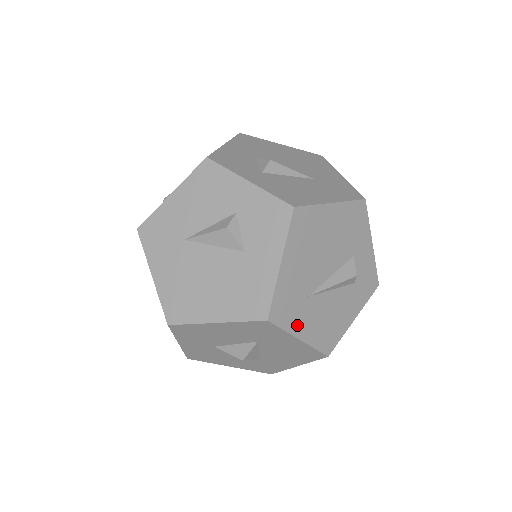
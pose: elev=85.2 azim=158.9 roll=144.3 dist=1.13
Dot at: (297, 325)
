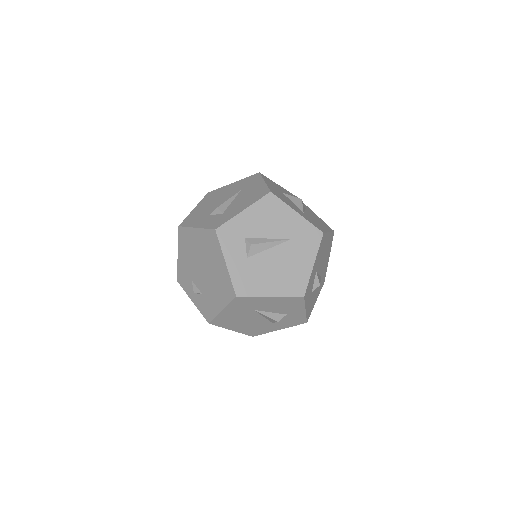
Dot at: occluded
